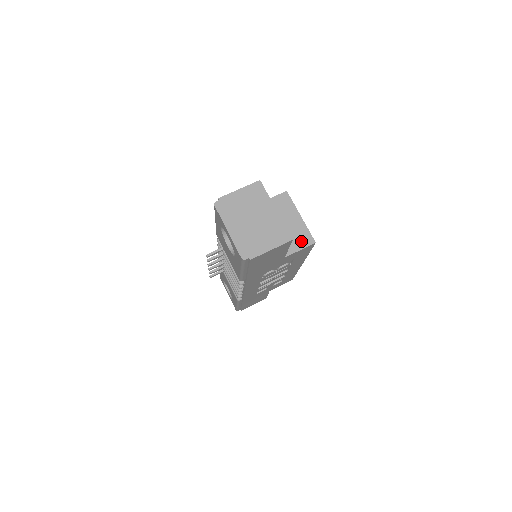
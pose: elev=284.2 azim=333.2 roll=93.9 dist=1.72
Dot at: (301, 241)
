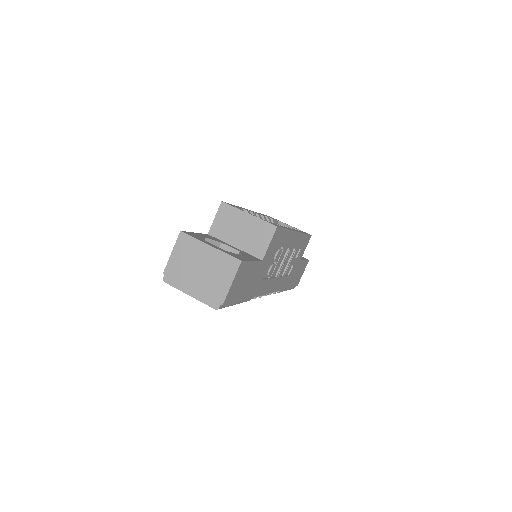
Dot at: (264, 235)
